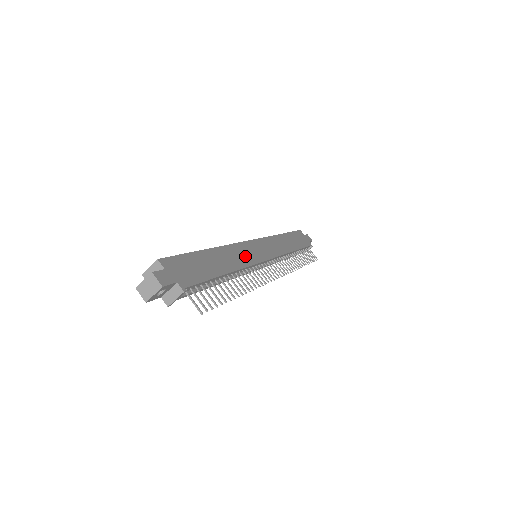
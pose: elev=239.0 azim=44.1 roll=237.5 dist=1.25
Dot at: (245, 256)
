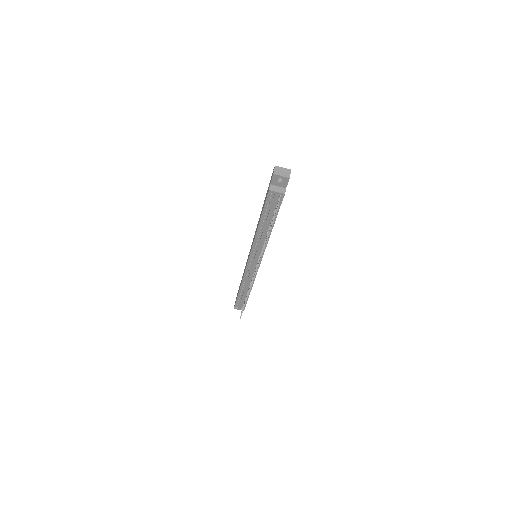
Dot at: occluded
